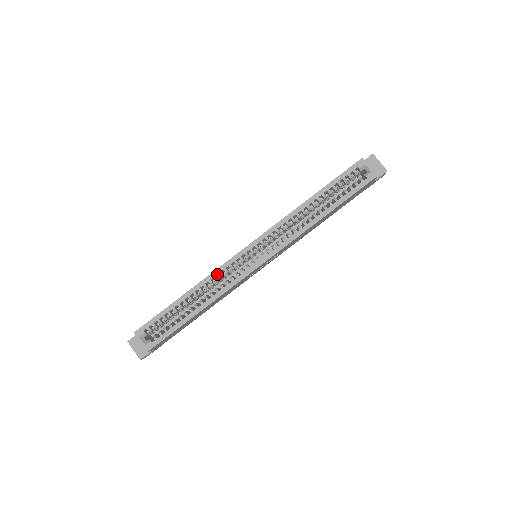
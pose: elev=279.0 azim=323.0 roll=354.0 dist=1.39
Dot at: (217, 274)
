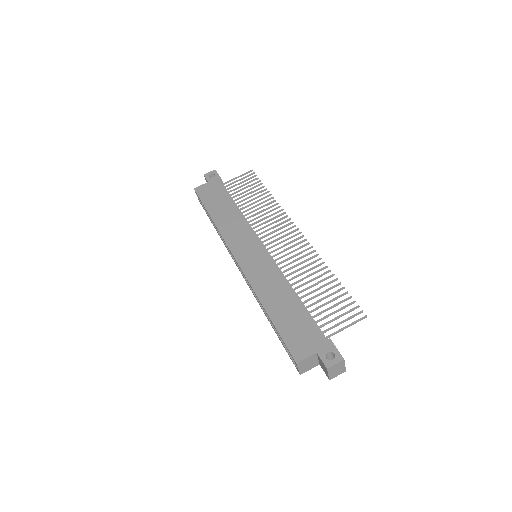
Dot at: (223, 238)
